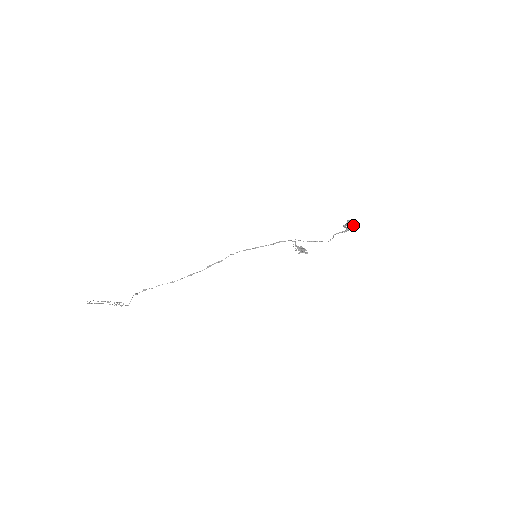
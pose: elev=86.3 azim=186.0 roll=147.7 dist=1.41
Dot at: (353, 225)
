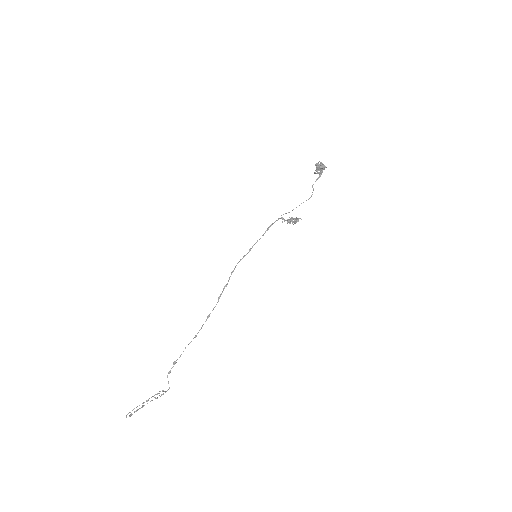
Dot at: (323, 165)
